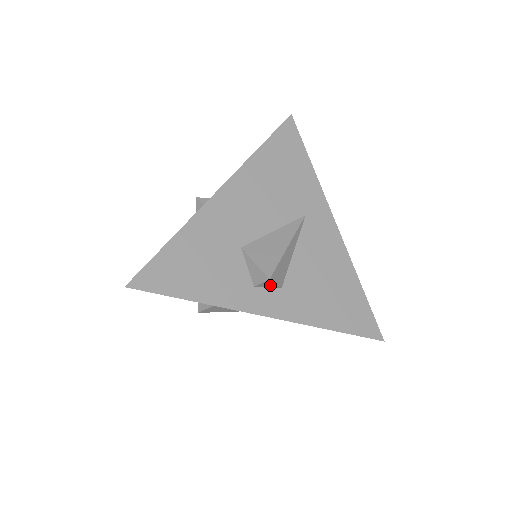
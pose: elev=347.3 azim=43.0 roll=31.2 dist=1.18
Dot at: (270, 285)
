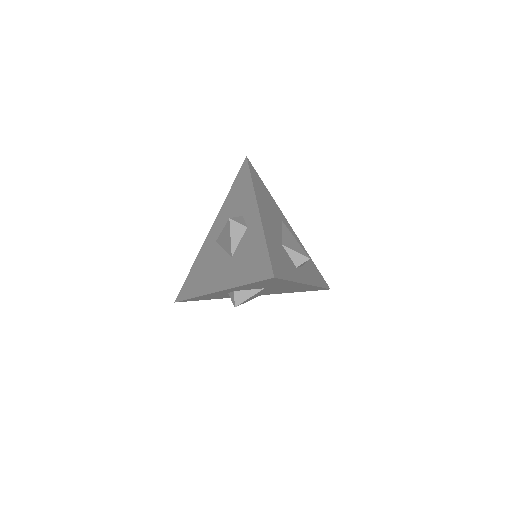
Dot at: occluded
